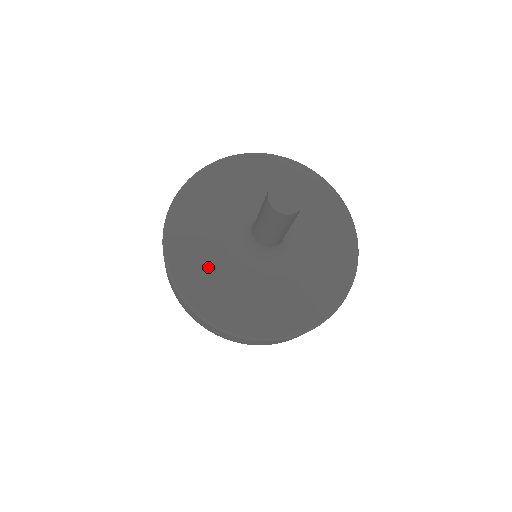
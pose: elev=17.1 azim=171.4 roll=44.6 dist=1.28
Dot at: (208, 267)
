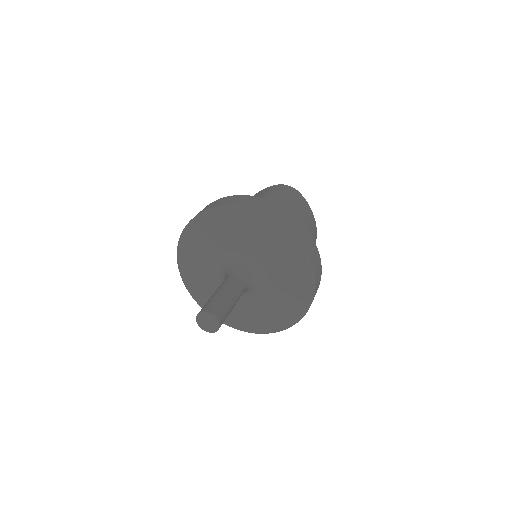
Dot at: (203, 249)
